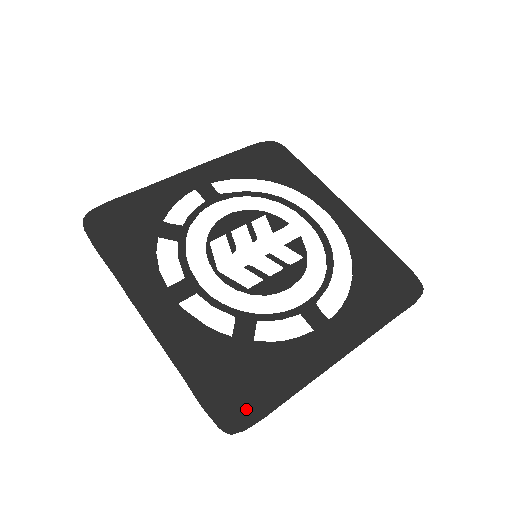
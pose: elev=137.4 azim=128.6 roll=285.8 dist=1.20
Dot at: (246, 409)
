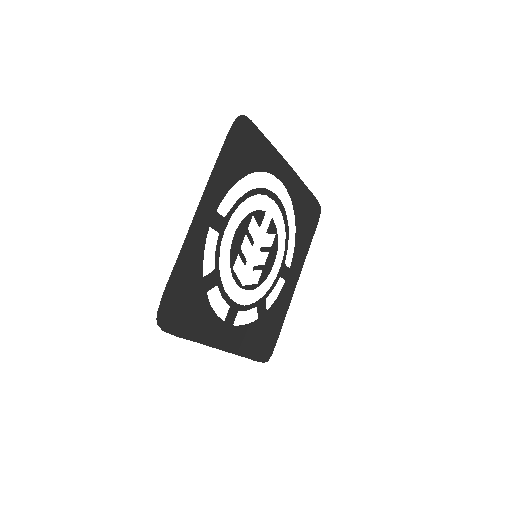
Dot at: (271, 346)
